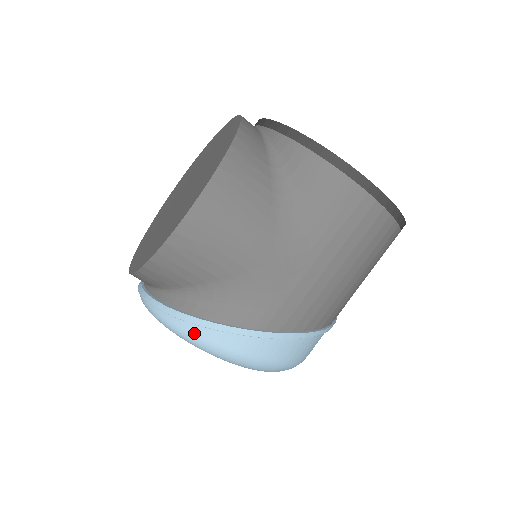
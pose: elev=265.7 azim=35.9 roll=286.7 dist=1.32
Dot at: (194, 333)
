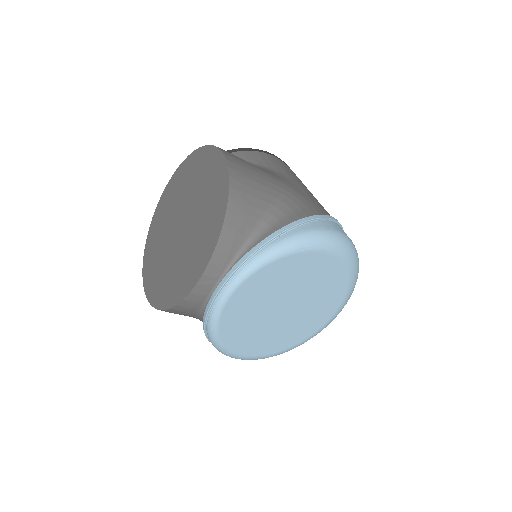
Dot at: (300, 232)
